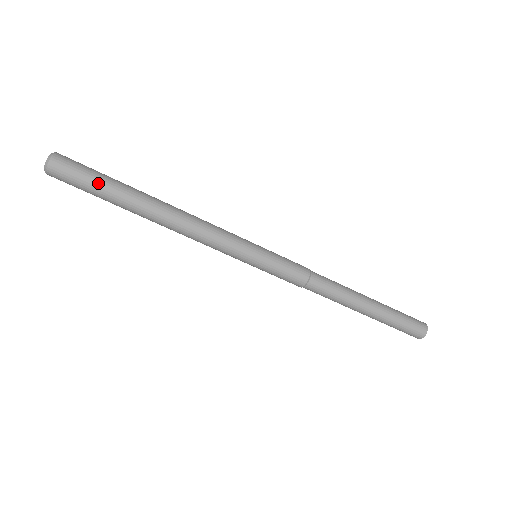
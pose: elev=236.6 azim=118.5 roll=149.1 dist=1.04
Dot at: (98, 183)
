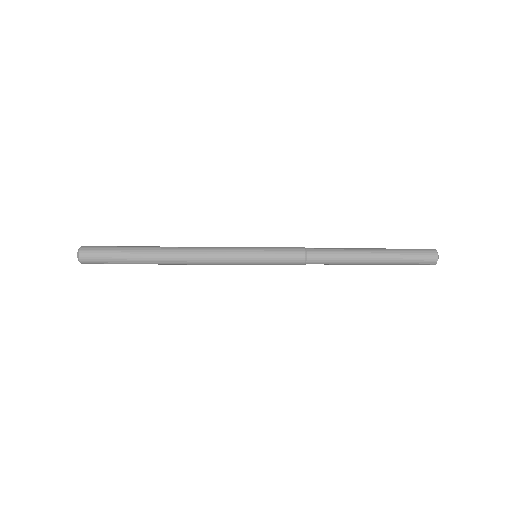
Dot at: (117, 260)
